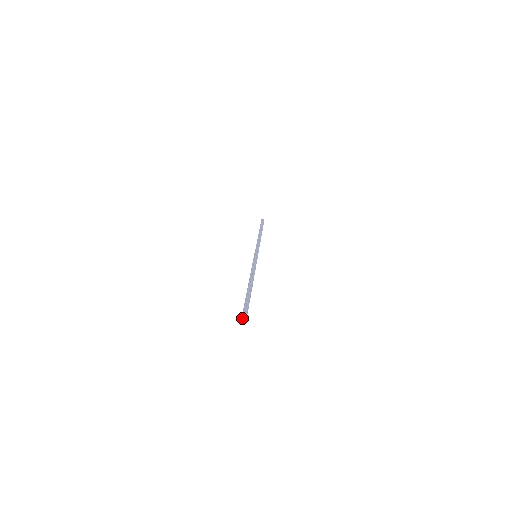
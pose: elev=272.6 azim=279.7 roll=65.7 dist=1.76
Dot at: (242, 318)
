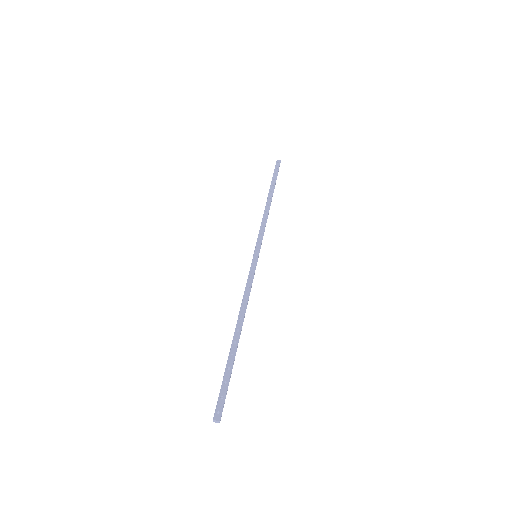
Dot at: (213, 421)
